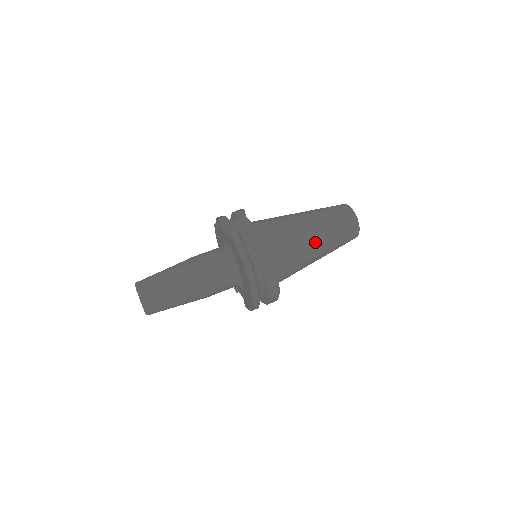
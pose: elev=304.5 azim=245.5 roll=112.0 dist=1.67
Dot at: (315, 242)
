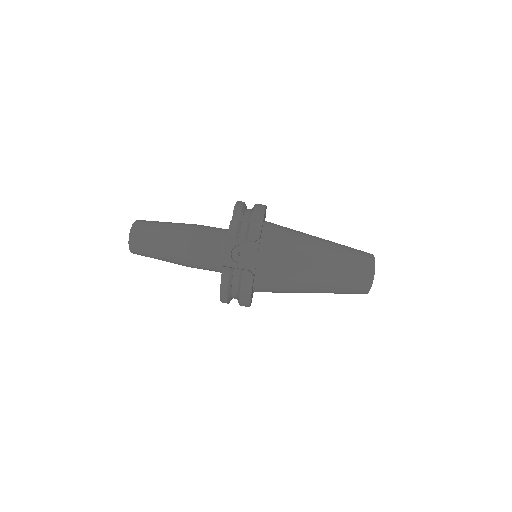
Dot at: (309, 292)
